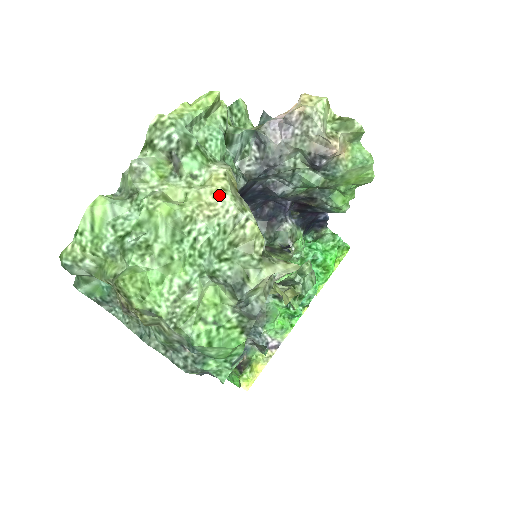
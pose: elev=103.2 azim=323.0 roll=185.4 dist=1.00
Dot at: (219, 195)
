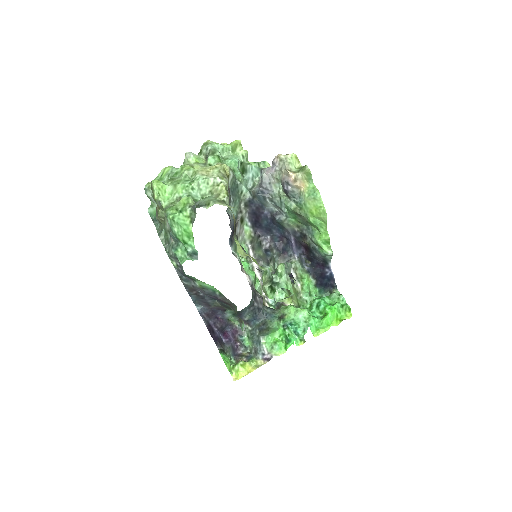
Dot at: (213, 169)
